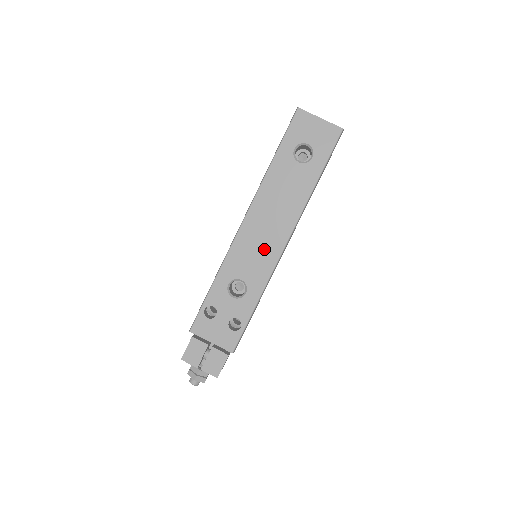
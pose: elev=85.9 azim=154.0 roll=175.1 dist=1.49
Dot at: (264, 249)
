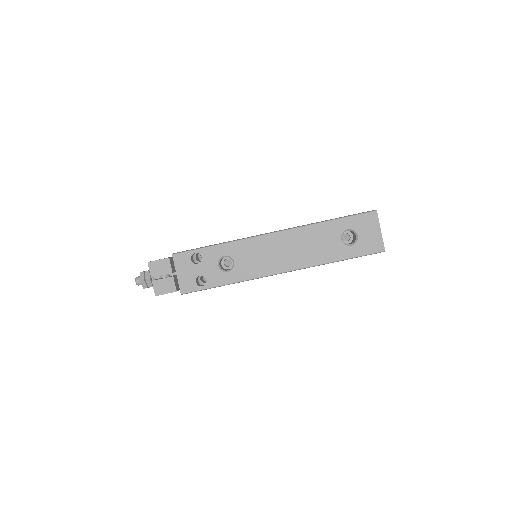
Dot at: (266, 261)
